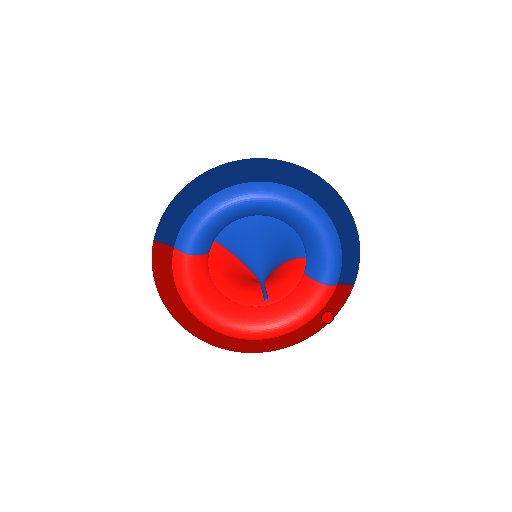
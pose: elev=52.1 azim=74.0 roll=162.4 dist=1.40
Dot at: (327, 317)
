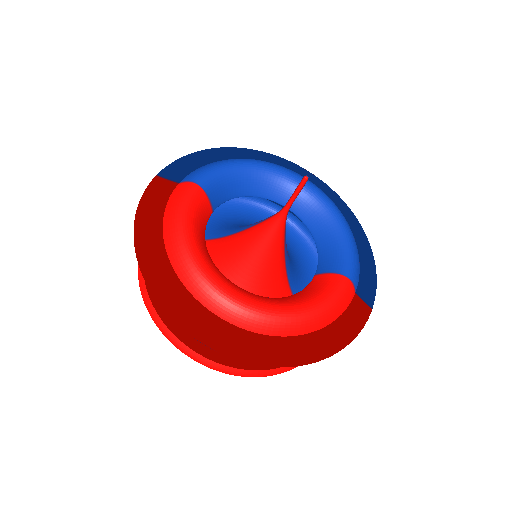
Dot at: (341, 337)
